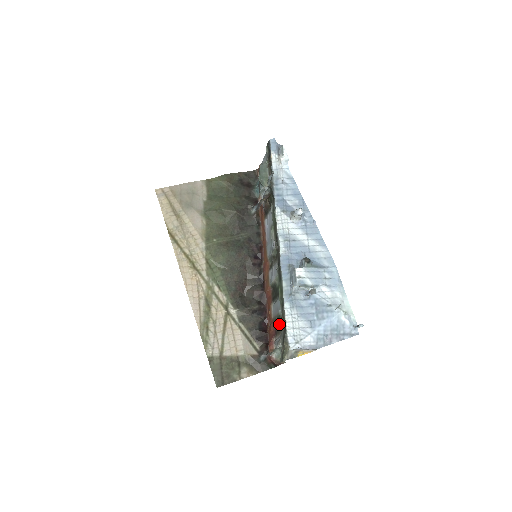
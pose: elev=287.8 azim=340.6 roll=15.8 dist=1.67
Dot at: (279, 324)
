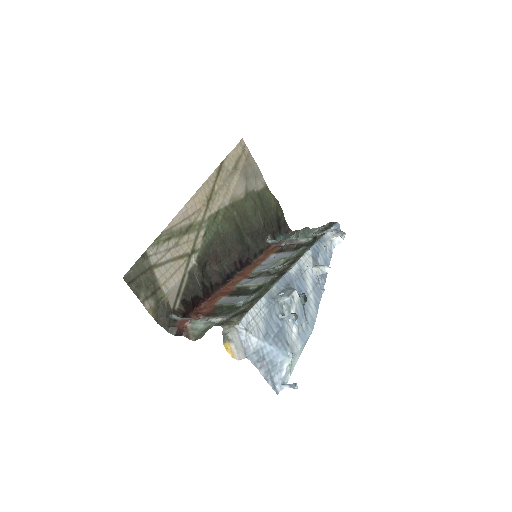
Dot at: (224, 311)
